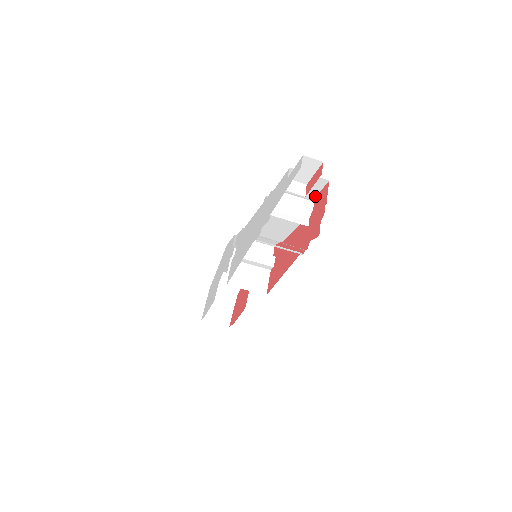
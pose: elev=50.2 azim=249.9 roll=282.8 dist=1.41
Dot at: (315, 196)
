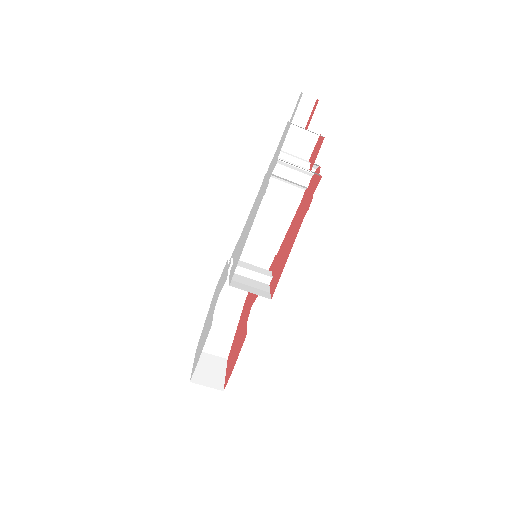
Dot at: (309, 159)
